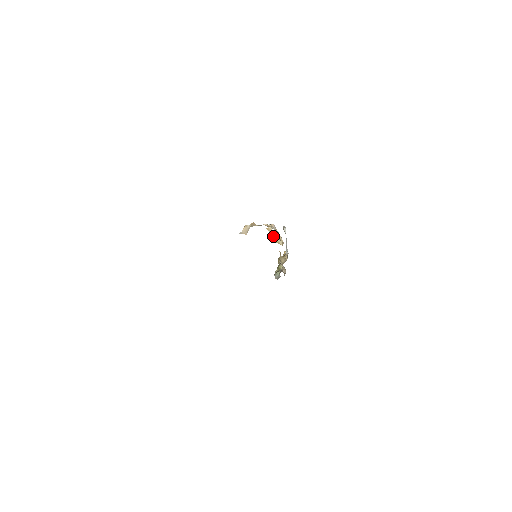
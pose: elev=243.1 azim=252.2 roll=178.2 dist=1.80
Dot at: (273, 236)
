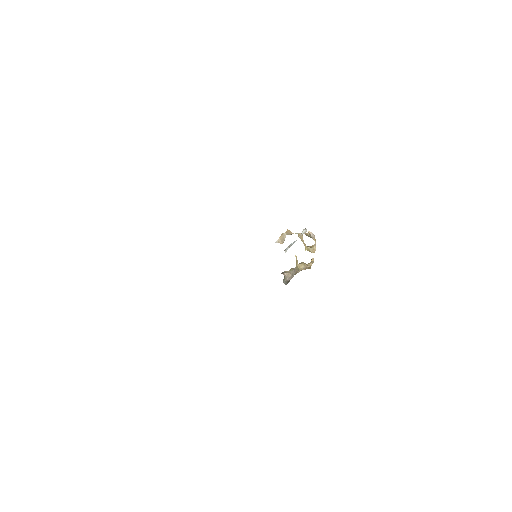
Dot at: (304, 243)
